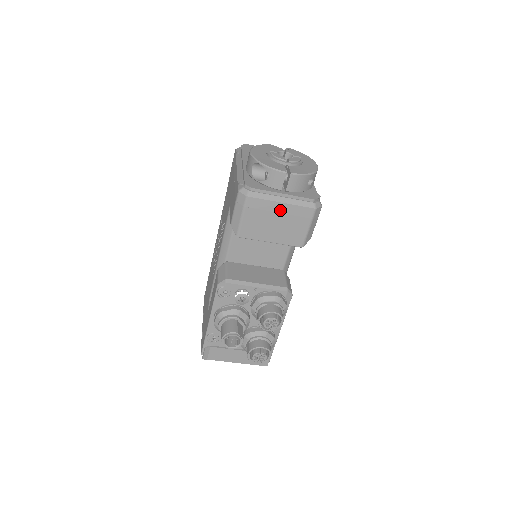
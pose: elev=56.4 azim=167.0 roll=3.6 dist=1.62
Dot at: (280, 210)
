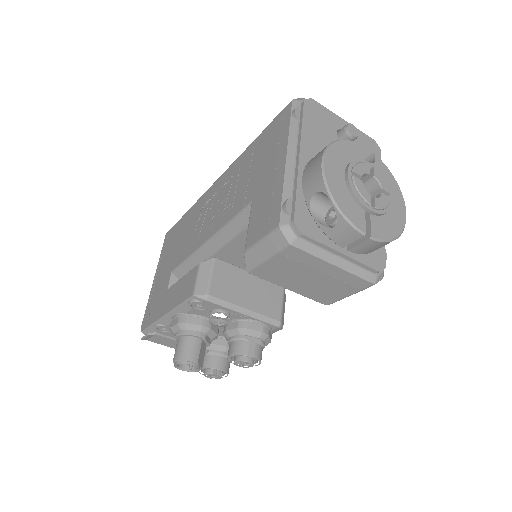
Dot at: (326, 270)
